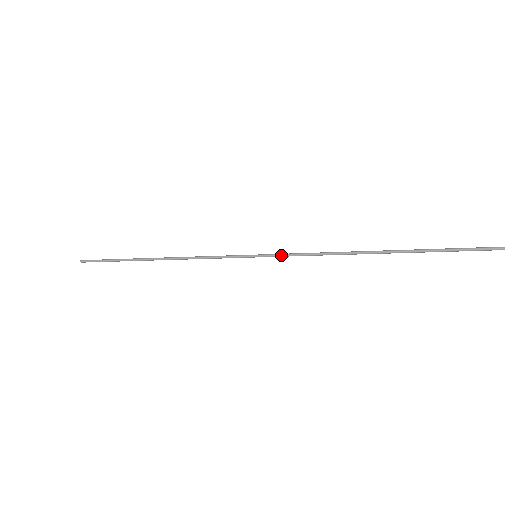
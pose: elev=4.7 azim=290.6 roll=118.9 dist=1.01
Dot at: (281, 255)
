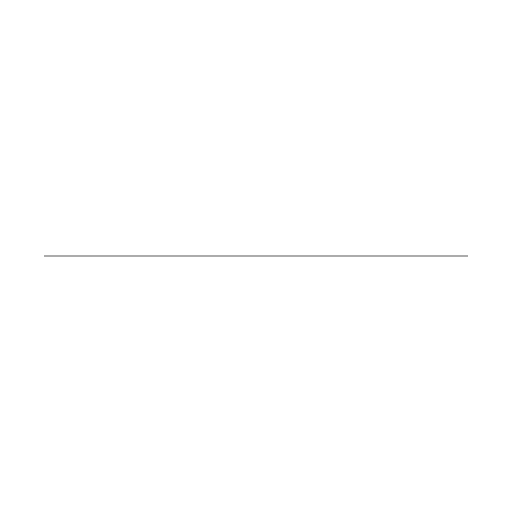
Dot at: occluded
